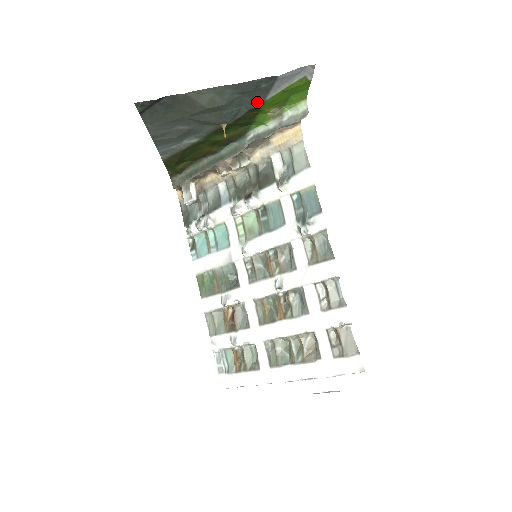
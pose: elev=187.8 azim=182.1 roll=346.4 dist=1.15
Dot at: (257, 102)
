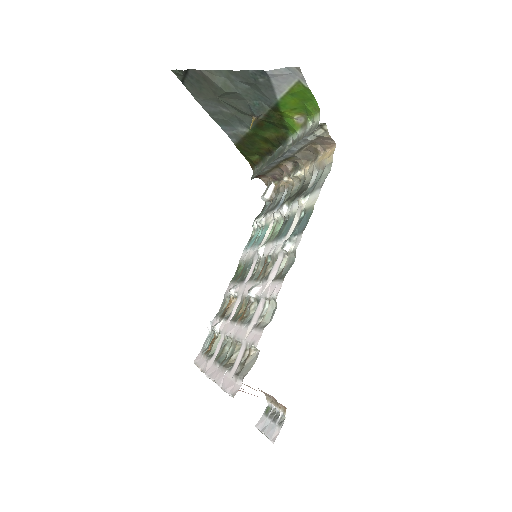
Dot at: (271, 100)
